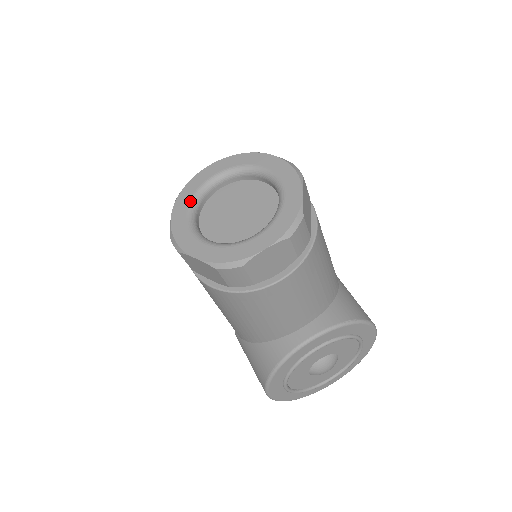
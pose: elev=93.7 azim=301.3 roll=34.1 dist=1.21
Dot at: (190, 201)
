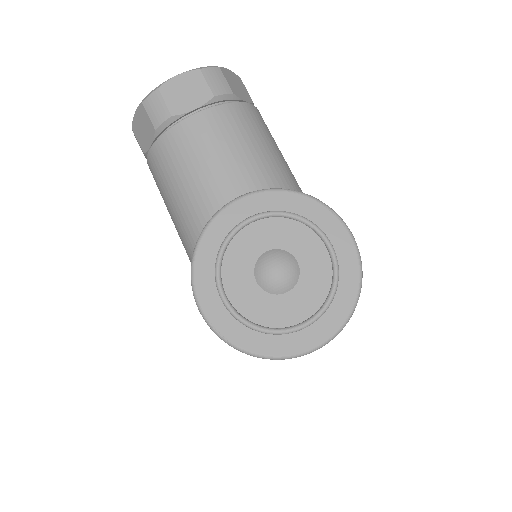
Dot at: occluded
